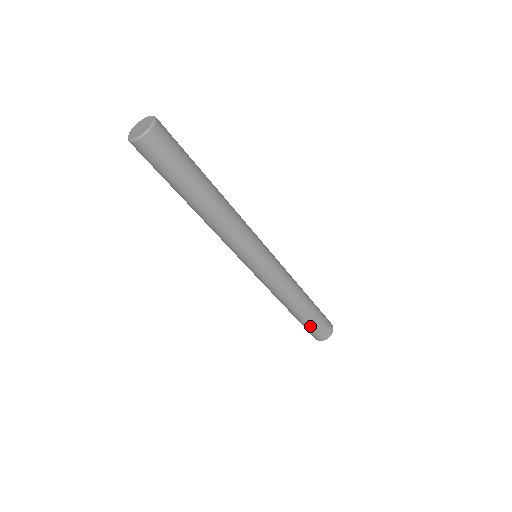
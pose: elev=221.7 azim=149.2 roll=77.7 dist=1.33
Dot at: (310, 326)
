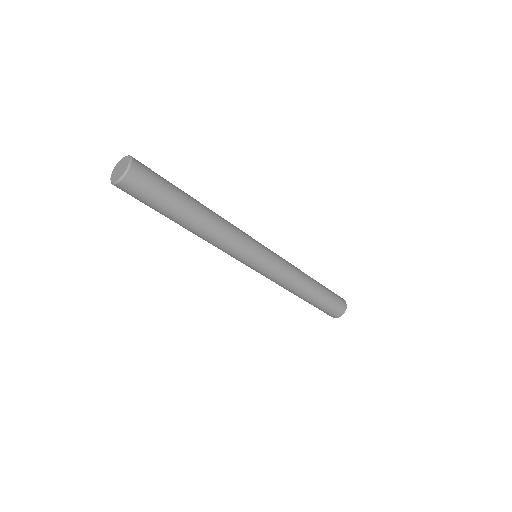
Dot at: (323, 307)
